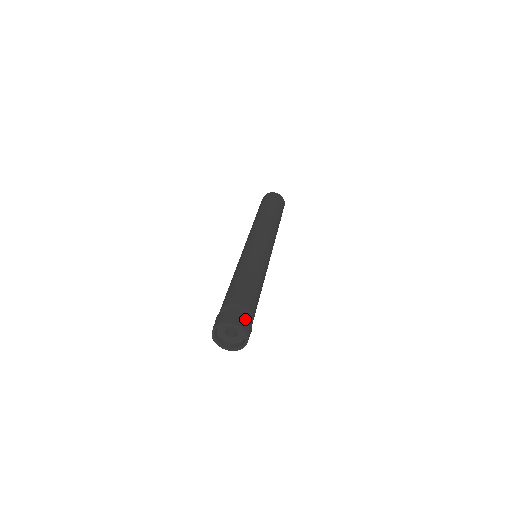
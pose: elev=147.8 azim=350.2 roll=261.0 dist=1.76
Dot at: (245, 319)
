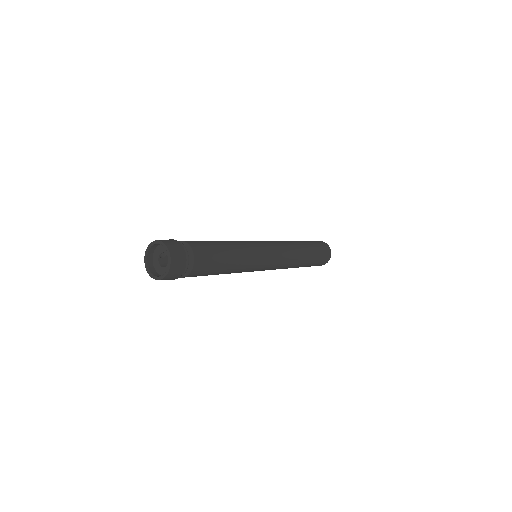
Dot at: (182, 255)
